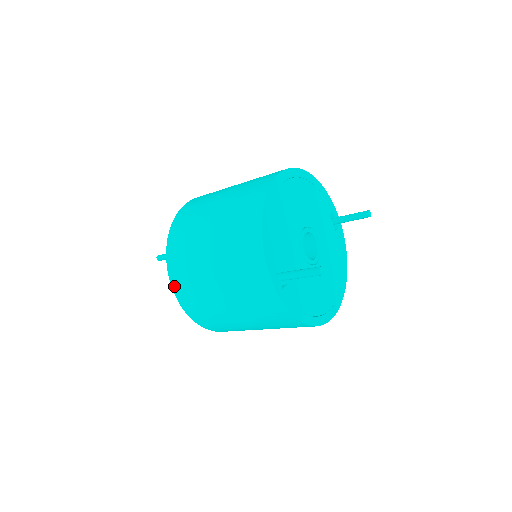
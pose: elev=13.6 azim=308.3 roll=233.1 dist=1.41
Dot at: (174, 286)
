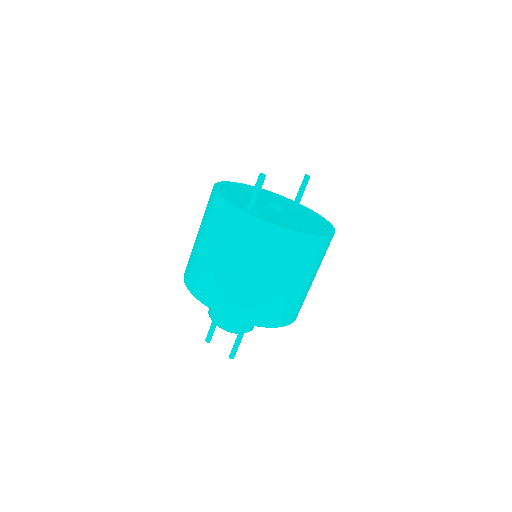
Dot at: (201, 299)
